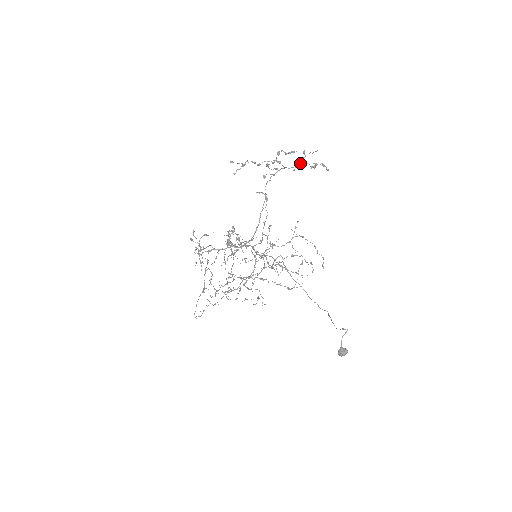
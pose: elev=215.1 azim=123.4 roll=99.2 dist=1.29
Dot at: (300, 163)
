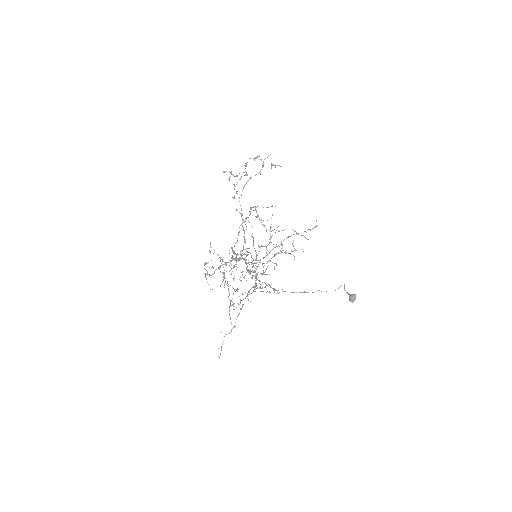
Dot at: (262, 167)
